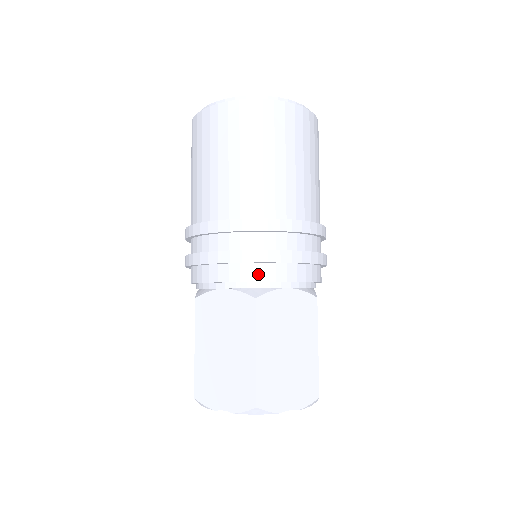
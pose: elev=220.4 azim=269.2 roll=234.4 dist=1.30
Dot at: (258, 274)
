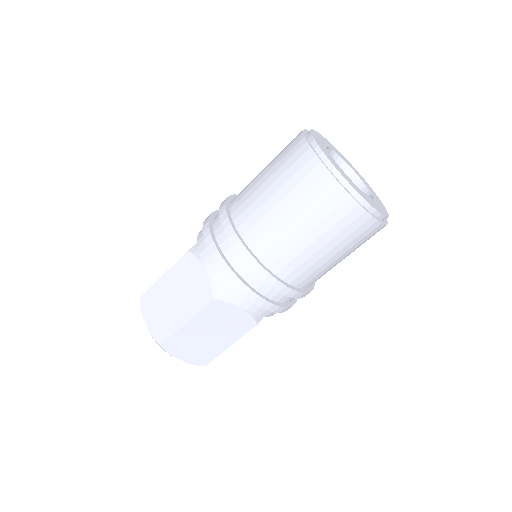
Dot at: (271, 314)
